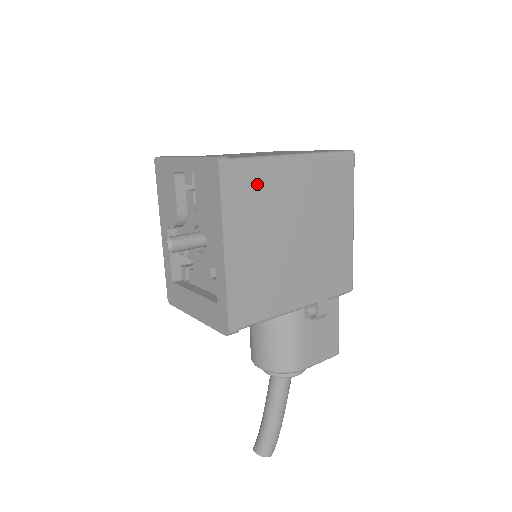
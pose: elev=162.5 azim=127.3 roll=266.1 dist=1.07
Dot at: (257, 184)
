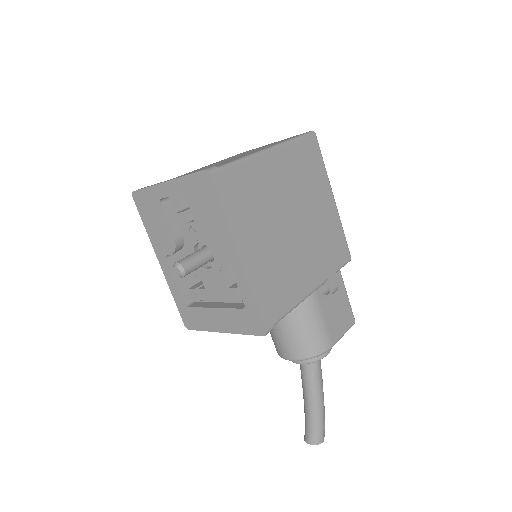
Dot at: (247, 185)
